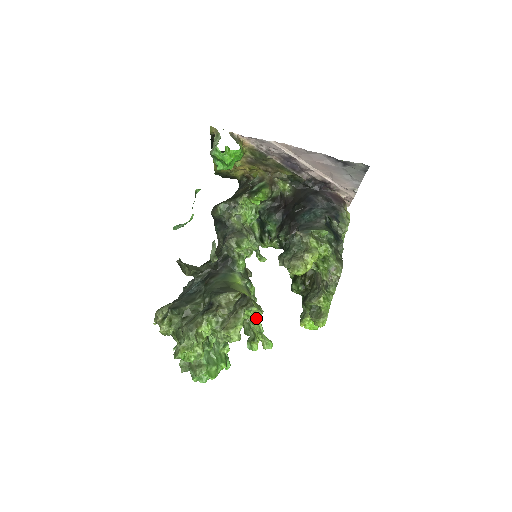
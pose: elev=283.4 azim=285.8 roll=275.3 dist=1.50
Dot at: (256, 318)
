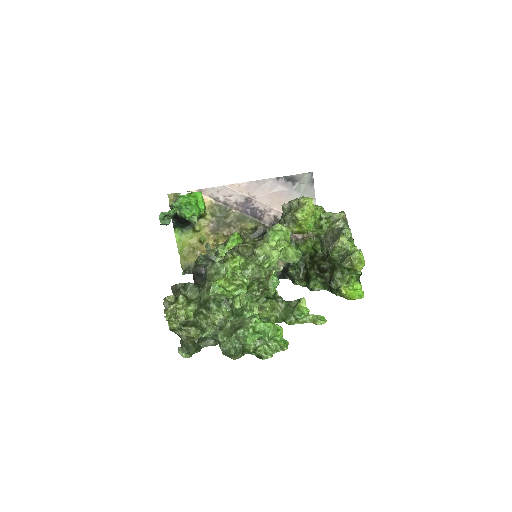
Dot at: (286, 247)
